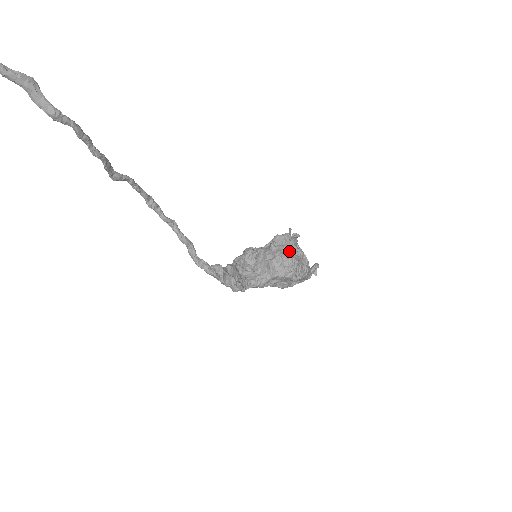
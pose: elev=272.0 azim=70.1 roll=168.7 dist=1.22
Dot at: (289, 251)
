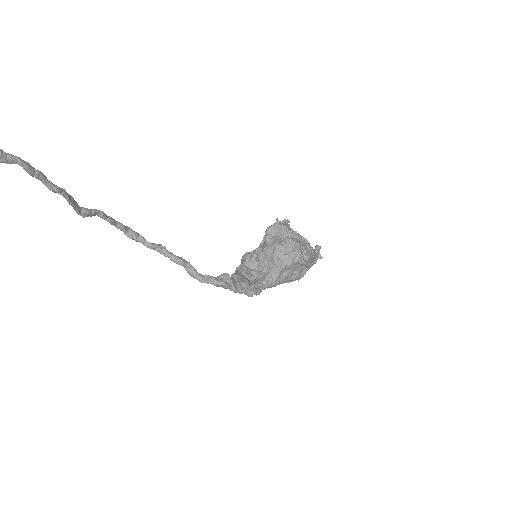
Dot at: (286, 237)
